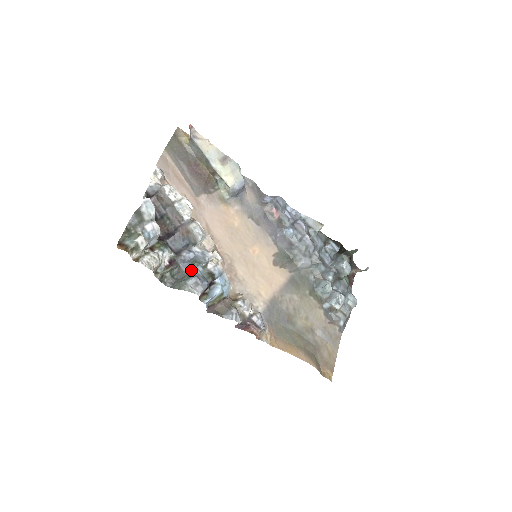
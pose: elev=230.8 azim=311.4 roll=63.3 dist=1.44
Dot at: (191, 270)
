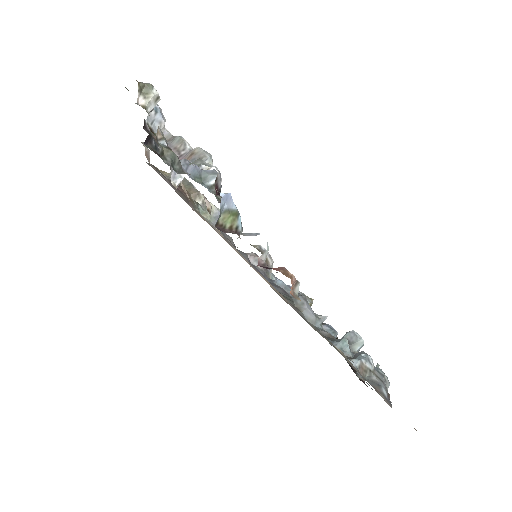
Dot at: occluded
